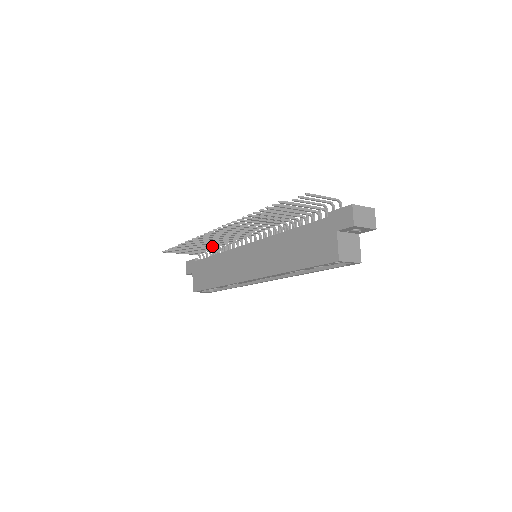
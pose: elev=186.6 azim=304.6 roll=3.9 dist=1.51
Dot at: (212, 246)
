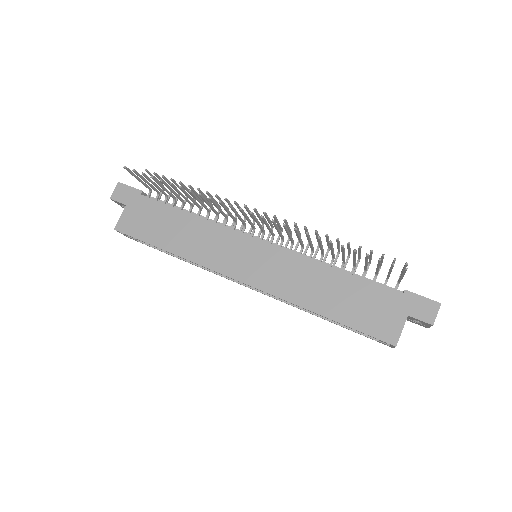
Dot at: (197, 204)
